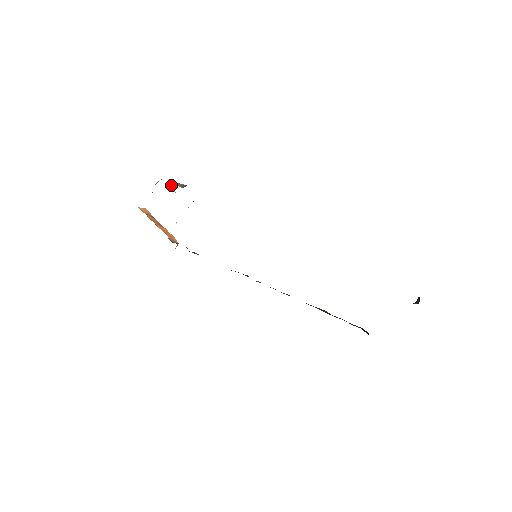
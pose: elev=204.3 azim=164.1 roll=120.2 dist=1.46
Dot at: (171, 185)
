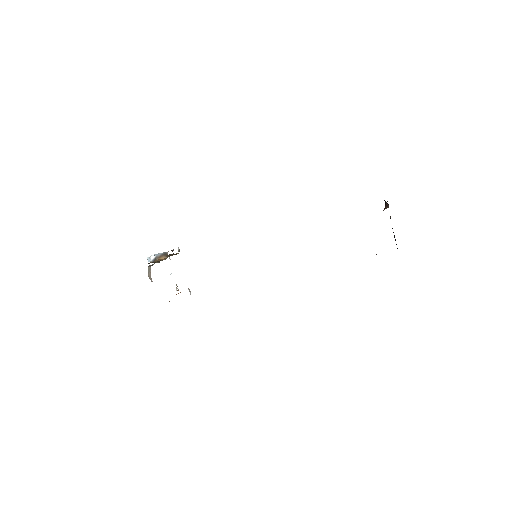
Dot at: (152, 260)
